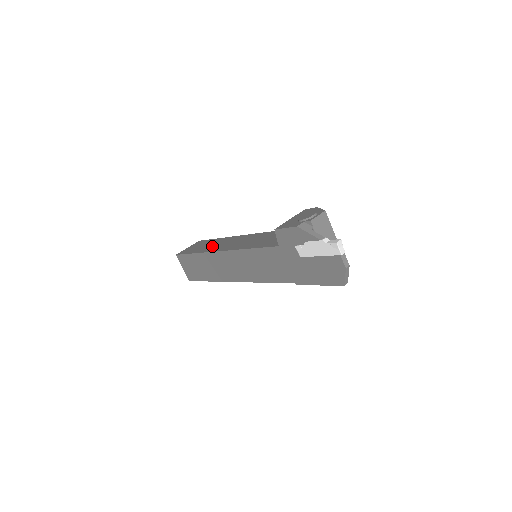
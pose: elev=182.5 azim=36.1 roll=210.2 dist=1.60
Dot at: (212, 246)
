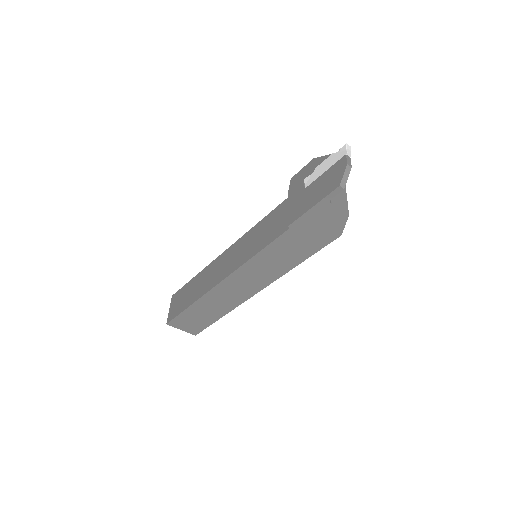
Dot at: occluded
